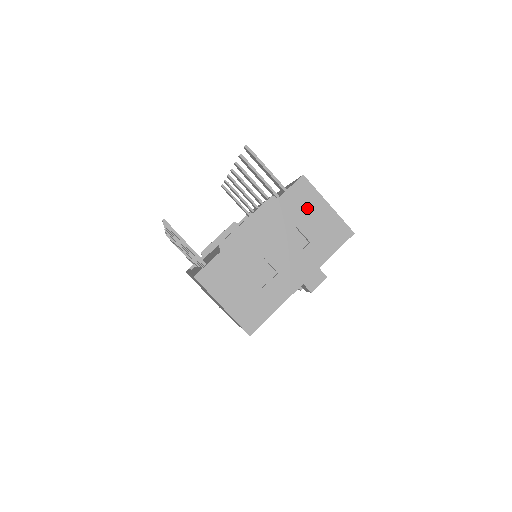
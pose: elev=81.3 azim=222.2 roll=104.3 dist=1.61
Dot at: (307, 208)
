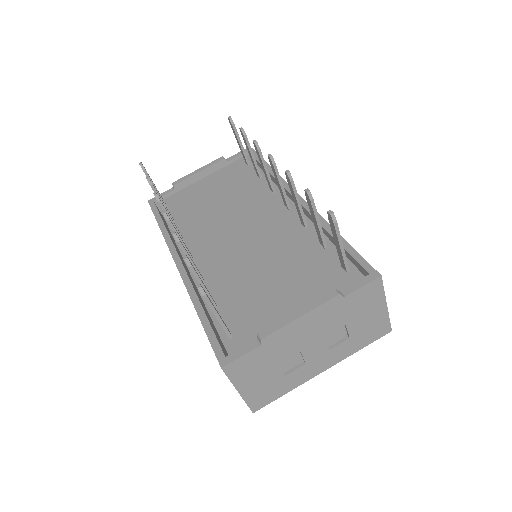
Dot at: (365, 308)
